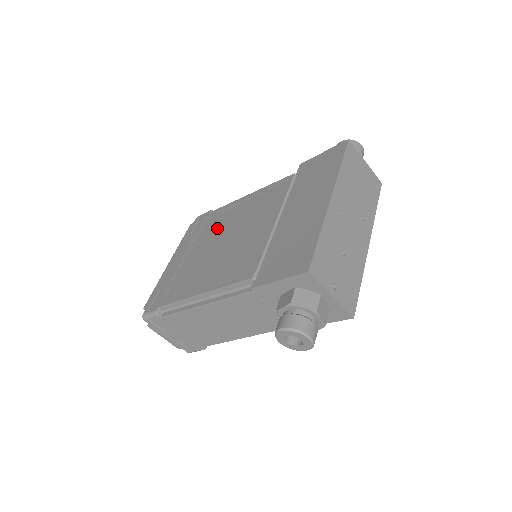
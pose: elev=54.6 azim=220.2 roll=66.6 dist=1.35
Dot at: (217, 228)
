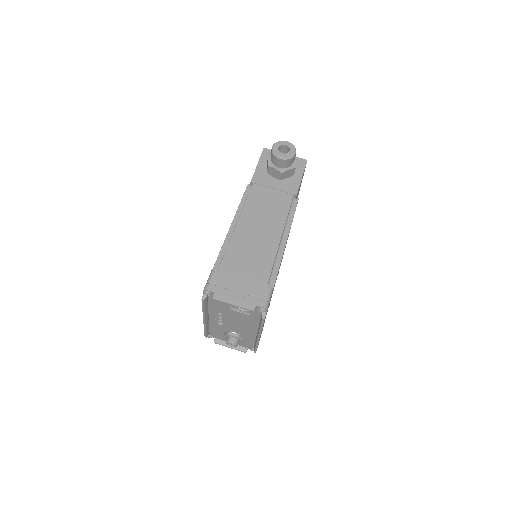
Dot at: occluded
